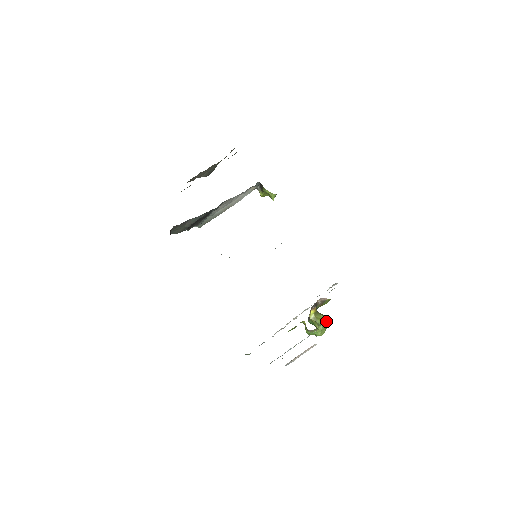
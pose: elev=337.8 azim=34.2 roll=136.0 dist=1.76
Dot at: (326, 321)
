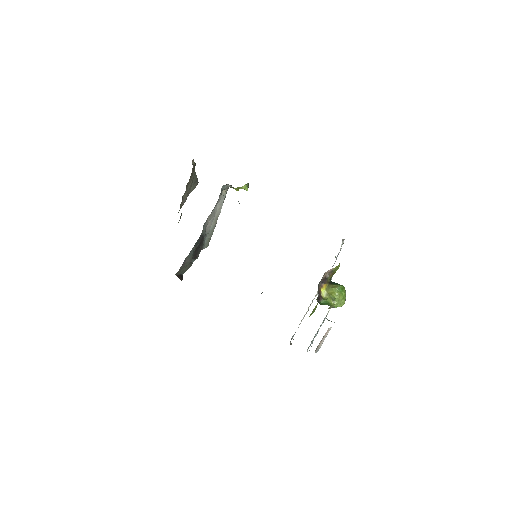
Dot at: (340, 291)
